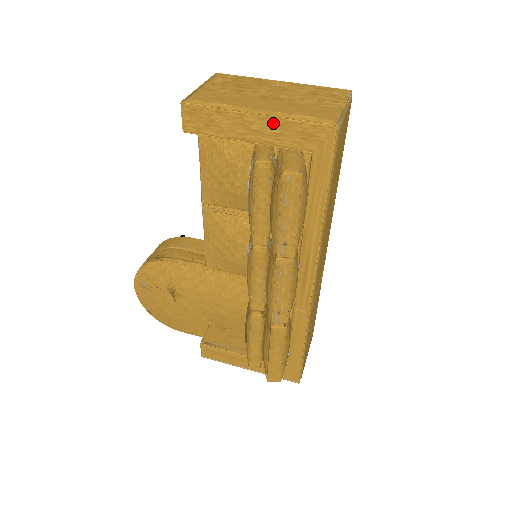
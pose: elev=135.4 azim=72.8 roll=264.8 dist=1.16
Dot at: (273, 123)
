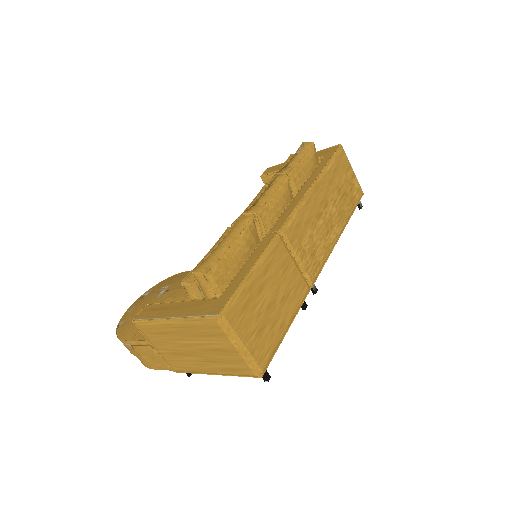
Dot at: occluded
